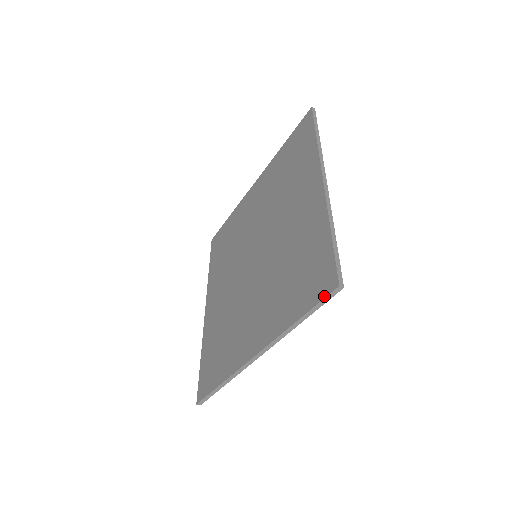
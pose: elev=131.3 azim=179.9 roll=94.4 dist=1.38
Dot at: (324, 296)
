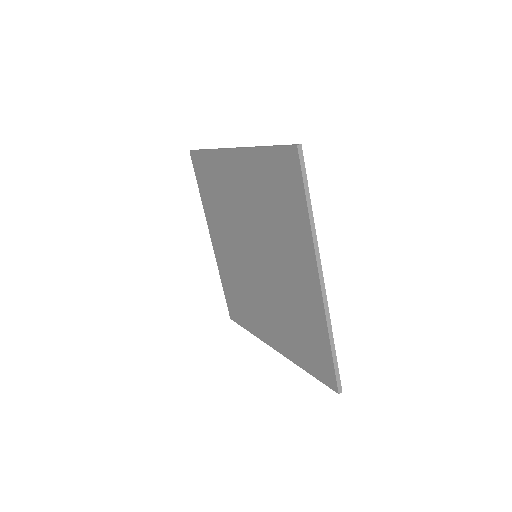
Dot at: (299, 166)
